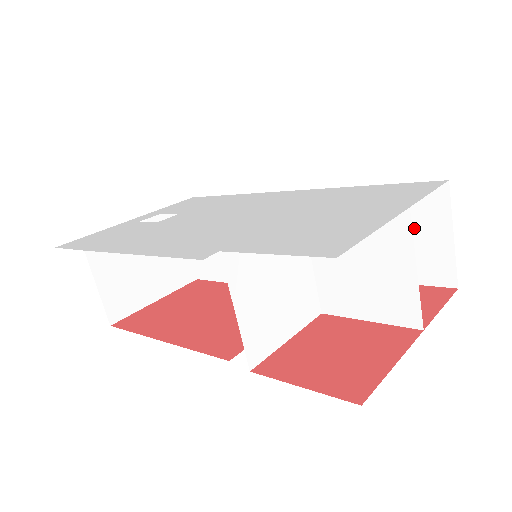
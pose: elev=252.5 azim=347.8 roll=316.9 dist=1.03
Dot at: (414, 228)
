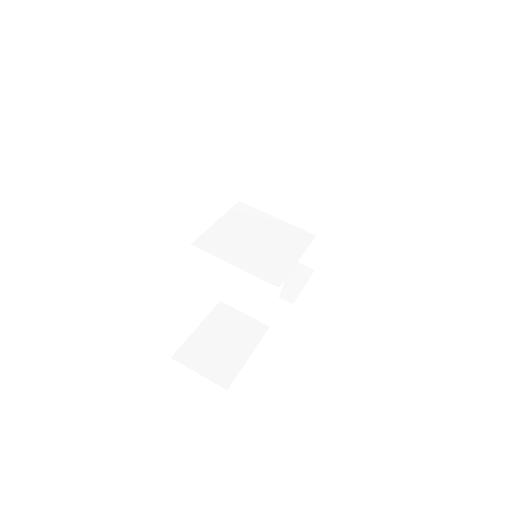
Dot at: (310, 143)
